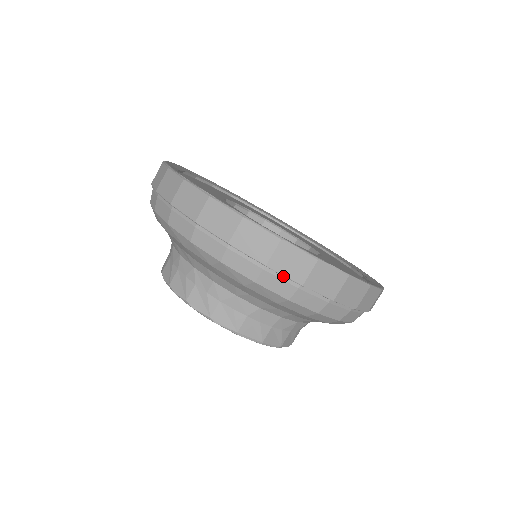
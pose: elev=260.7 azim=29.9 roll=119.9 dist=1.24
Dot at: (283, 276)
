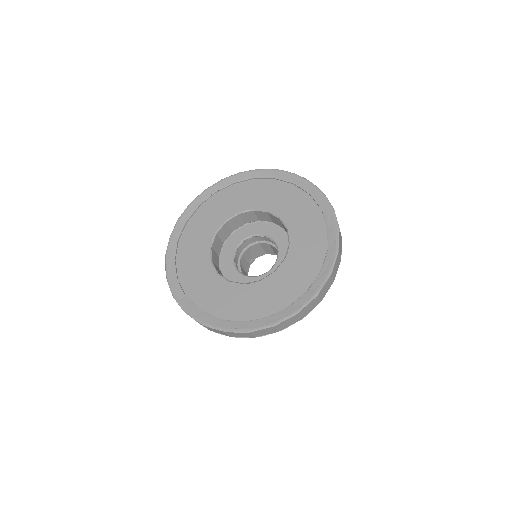
Dot at: (310, 309)
